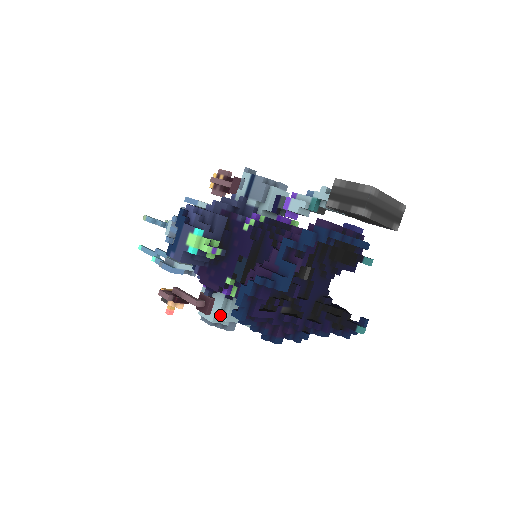
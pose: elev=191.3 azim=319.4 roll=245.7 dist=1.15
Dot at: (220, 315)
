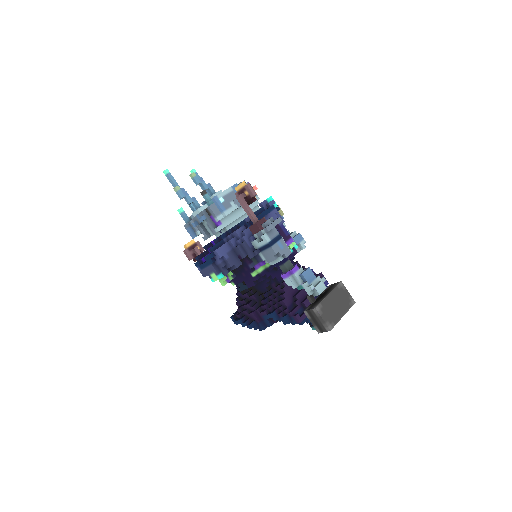
Dot at: occluded
